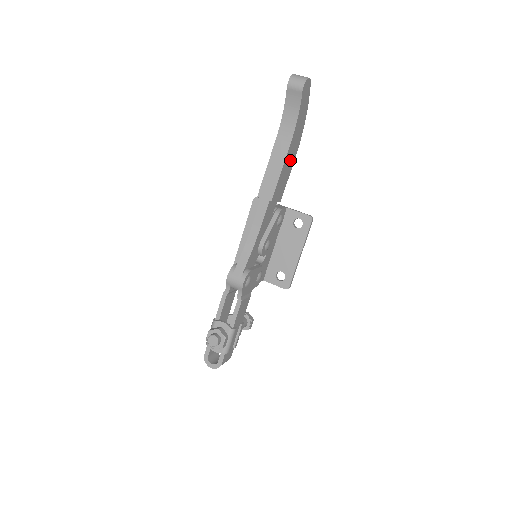
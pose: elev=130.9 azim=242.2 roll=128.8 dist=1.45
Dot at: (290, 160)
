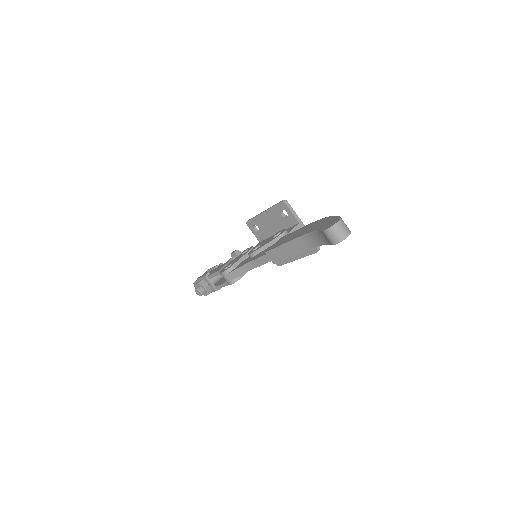
Dot at: occluded
